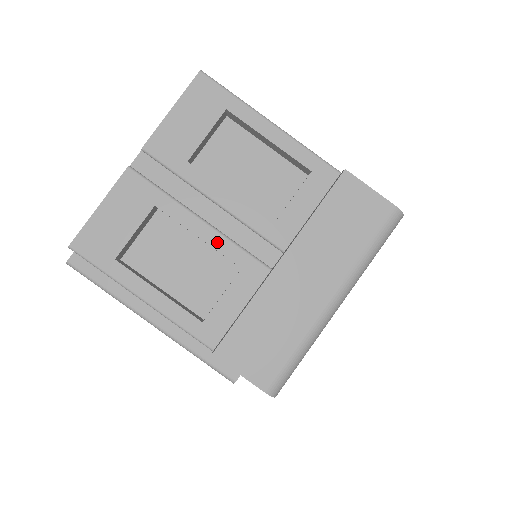
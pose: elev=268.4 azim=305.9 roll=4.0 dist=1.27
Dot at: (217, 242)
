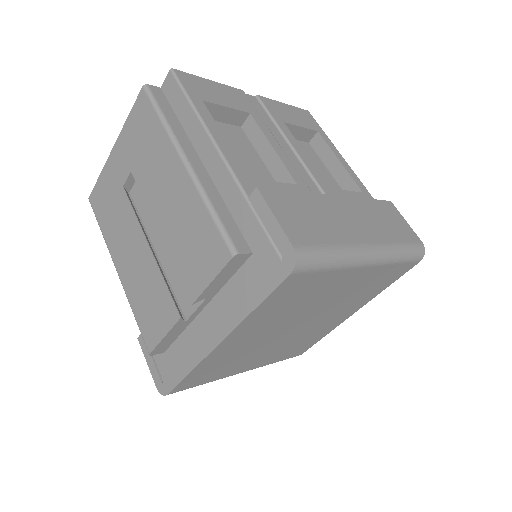
Dot at: (285, 160)
